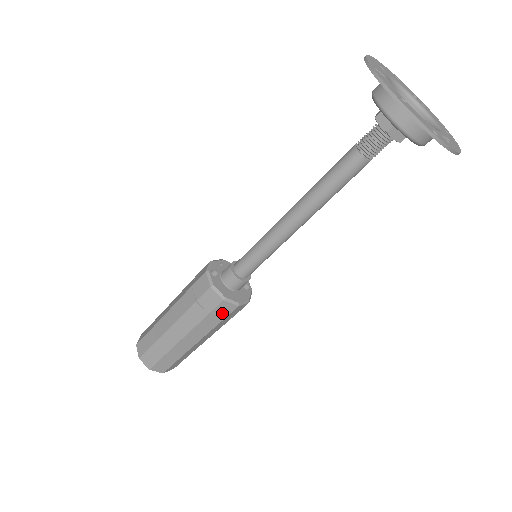
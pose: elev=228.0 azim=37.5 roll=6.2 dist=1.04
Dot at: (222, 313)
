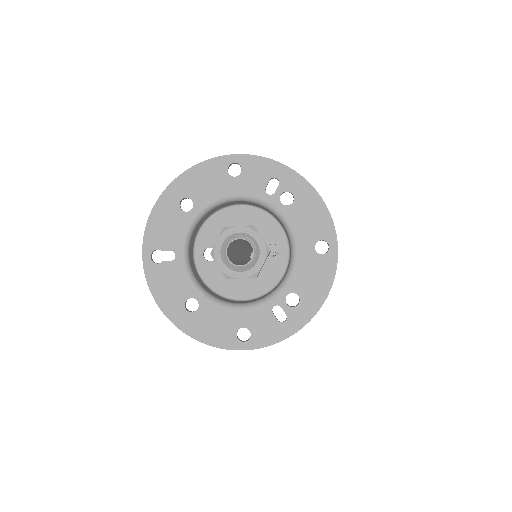
Dot at: occluded
